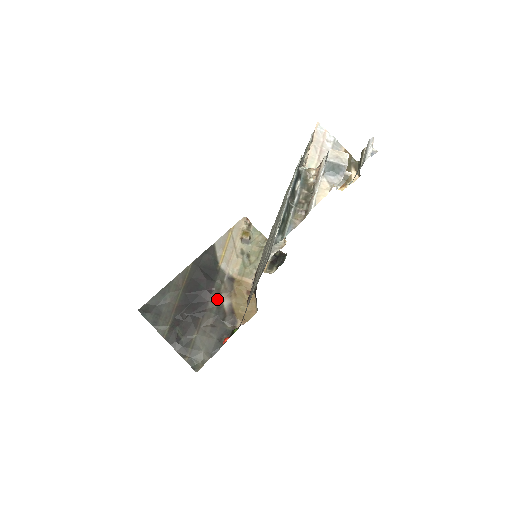
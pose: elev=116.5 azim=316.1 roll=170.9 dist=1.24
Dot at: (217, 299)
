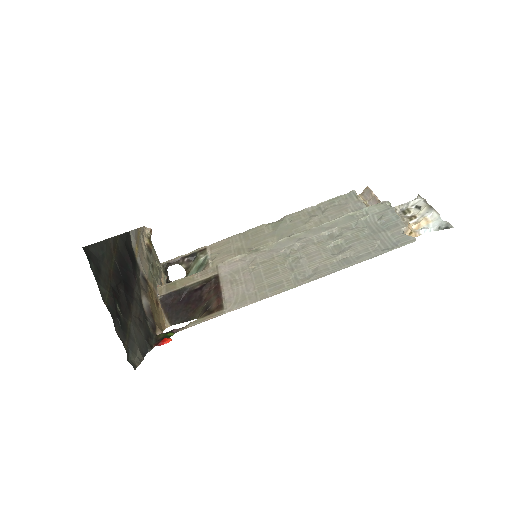
Dot at: (139, 292)
